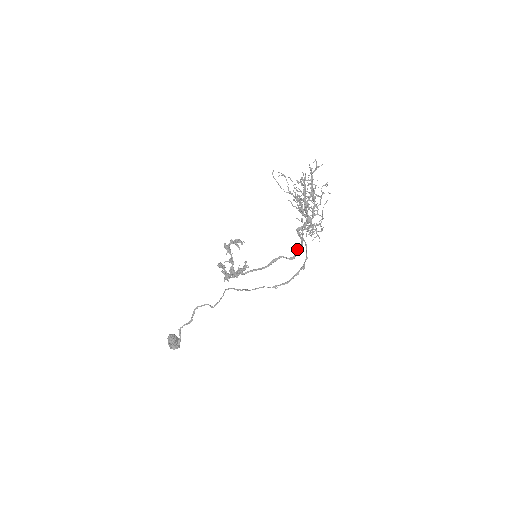
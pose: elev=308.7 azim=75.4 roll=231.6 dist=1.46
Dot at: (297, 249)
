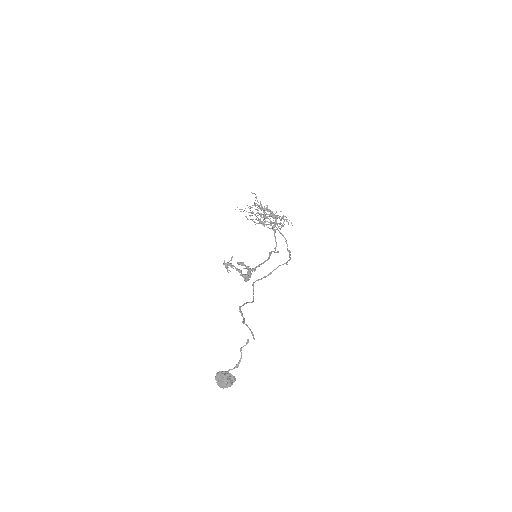
Dot at: occluded
